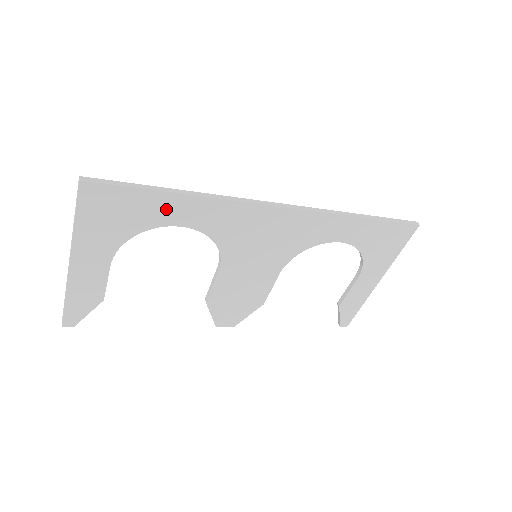
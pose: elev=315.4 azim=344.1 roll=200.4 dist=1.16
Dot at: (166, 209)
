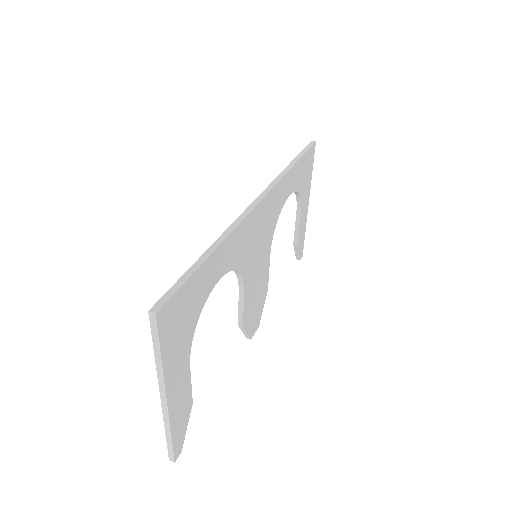
Dot at: (209, 275)
